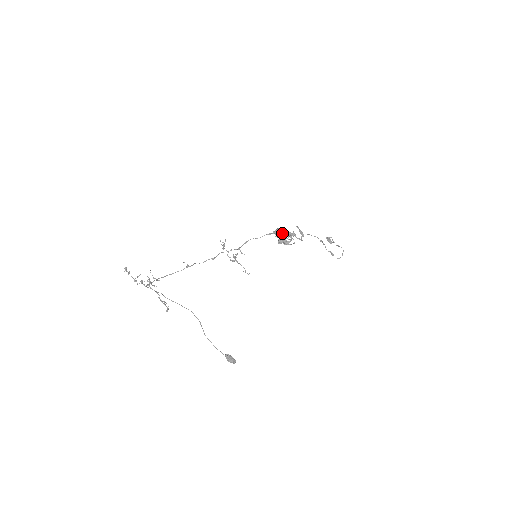
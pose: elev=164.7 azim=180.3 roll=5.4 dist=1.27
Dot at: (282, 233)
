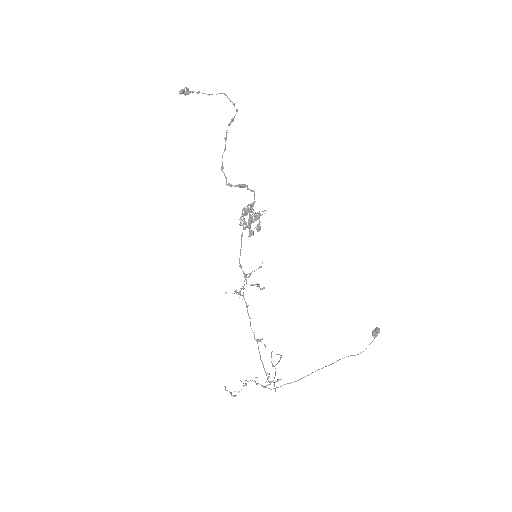
Dot at: (250, 223)
